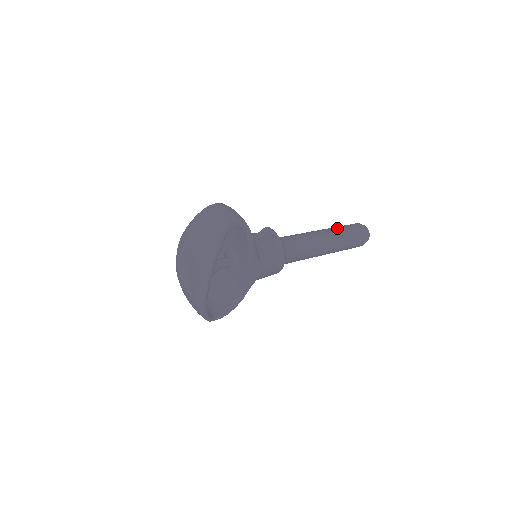
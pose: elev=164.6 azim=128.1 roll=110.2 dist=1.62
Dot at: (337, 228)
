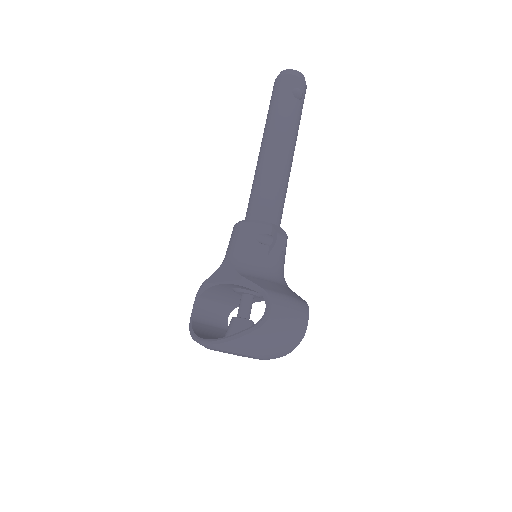
Dot at: (291, 120)
